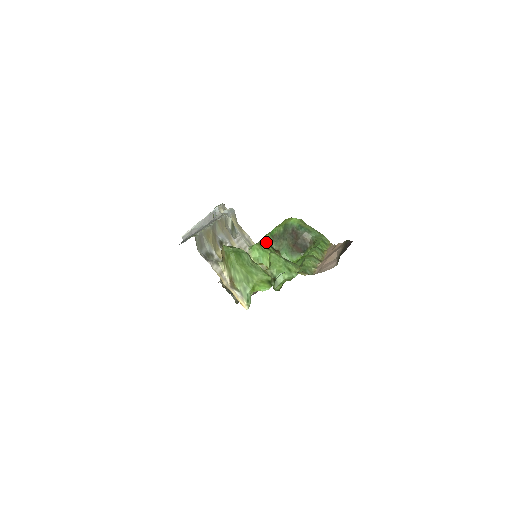
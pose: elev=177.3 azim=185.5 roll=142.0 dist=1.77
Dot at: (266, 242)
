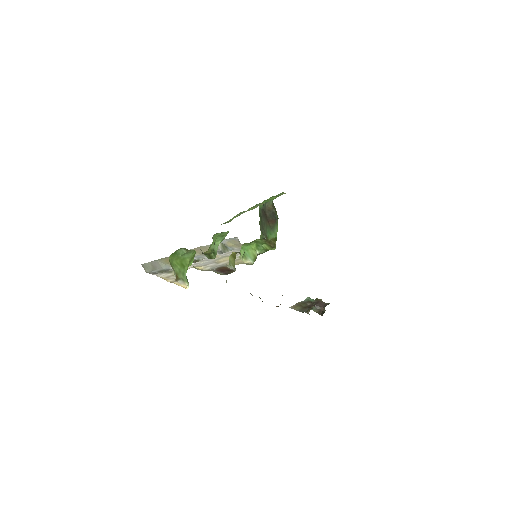
Dot at: occluded
